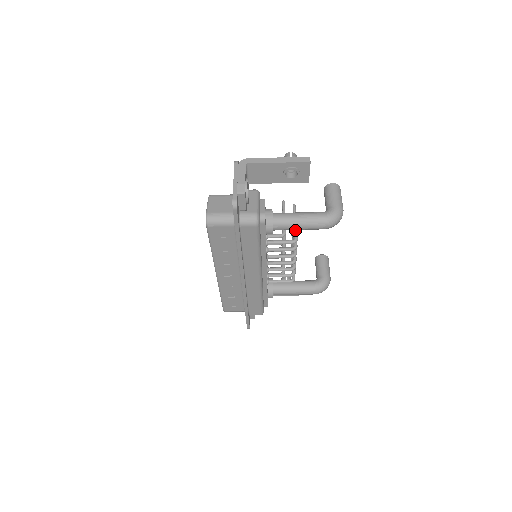
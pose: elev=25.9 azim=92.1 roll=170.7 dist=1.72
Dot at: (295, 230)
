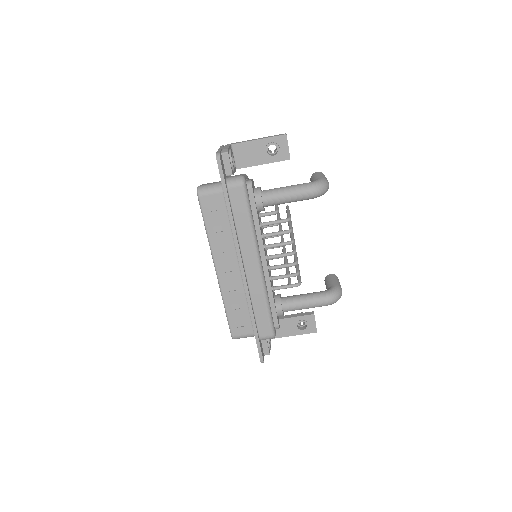
Dot at: (288, 214)
